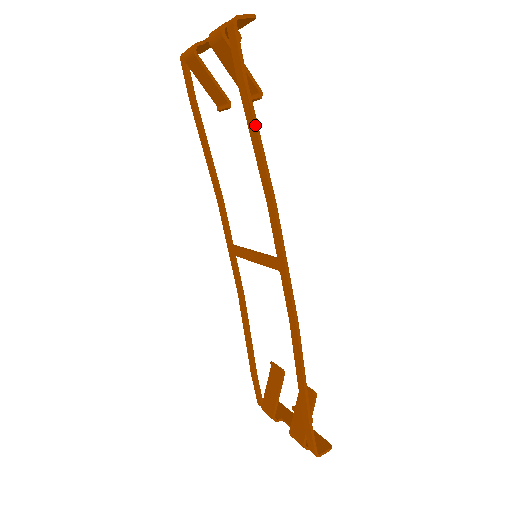
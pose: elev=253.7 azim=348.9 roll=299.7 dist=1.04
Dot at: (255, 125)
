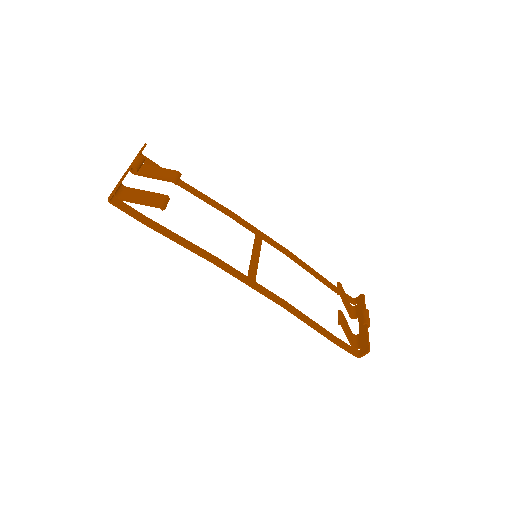
Dot at: (167, 237)
